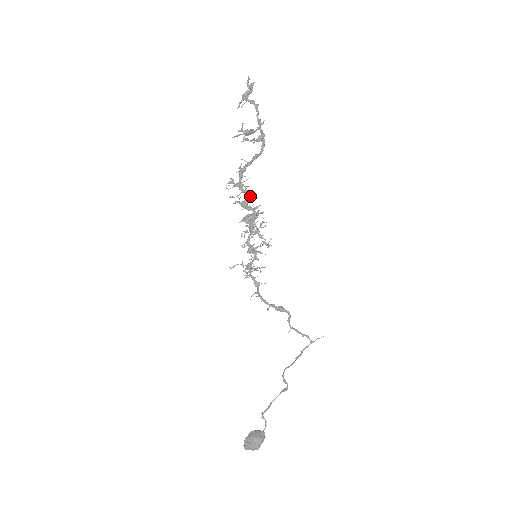
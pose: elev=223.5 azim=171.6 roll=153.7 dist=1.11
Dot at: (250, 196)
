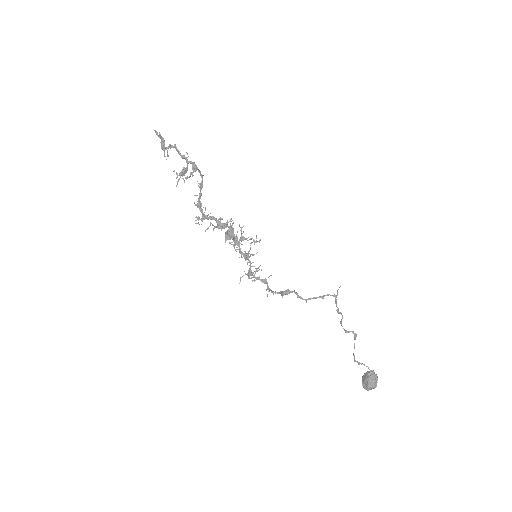
Dot at: (215, 220)
